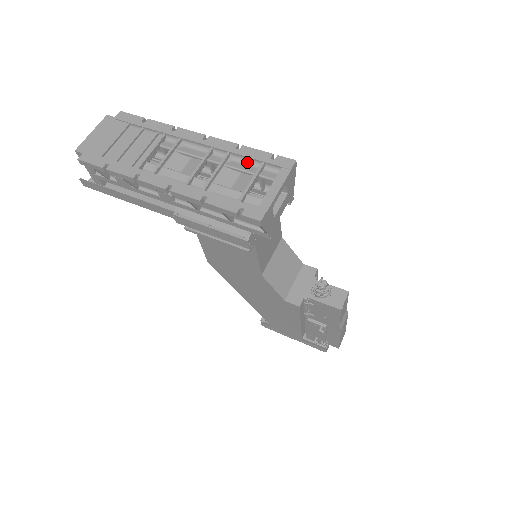
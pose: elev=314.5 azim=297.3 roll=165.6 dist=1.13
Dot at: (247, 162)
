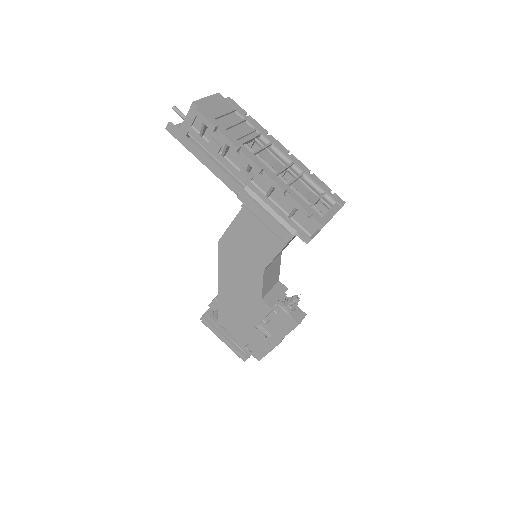
Dot at: (314, 185)
